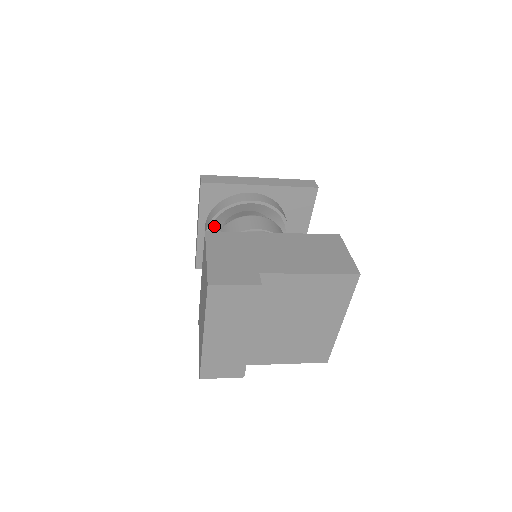
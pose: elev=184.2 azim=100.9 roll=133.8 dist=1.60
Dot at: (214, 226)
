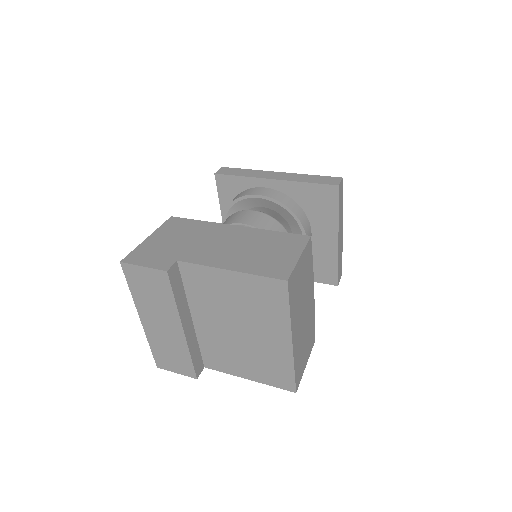
Dot at: occluded
